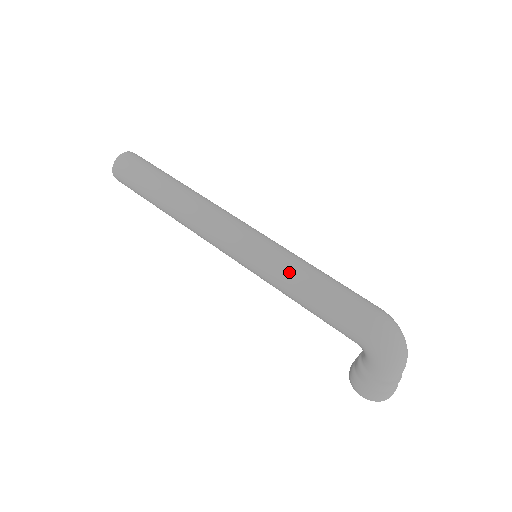
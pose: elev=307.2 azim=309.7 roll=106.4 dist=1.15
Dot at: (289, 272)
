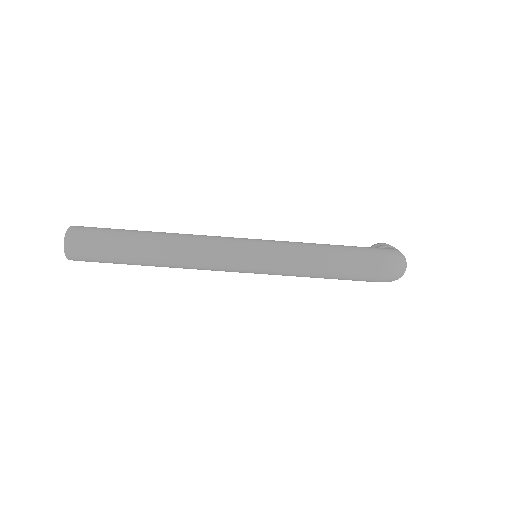
Dot at: (298, 273)
